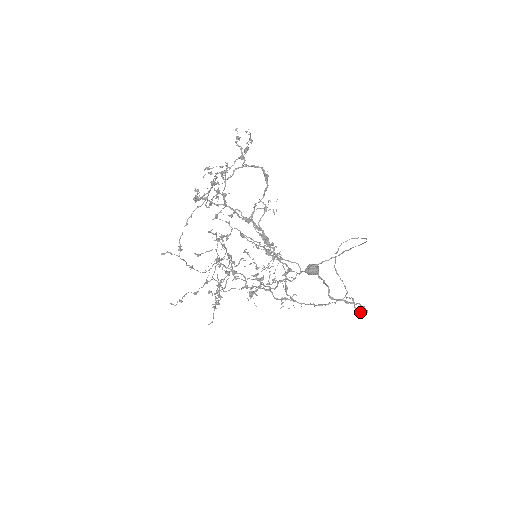
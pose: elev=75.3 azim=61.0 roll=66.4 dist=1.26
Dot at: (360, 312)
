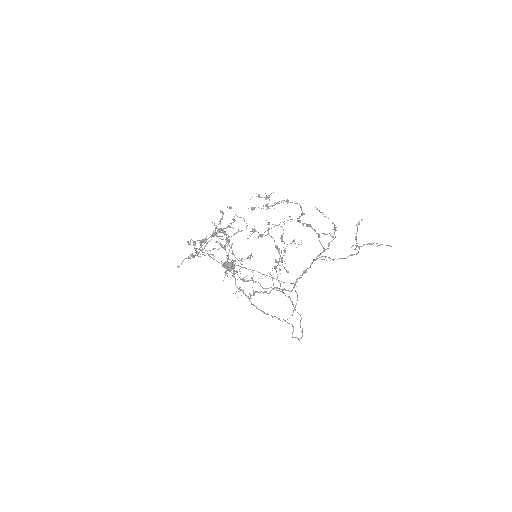
Dot at: (294, 337)
